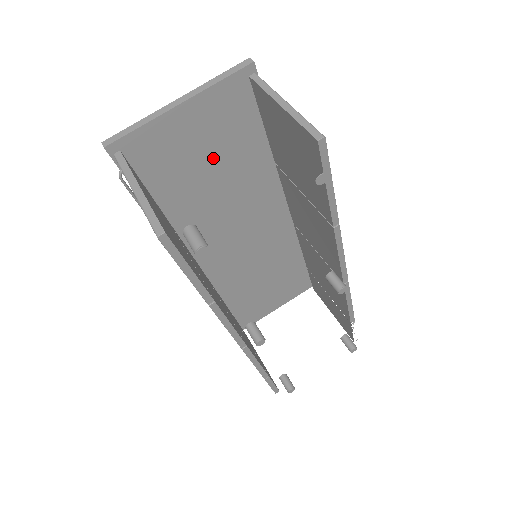
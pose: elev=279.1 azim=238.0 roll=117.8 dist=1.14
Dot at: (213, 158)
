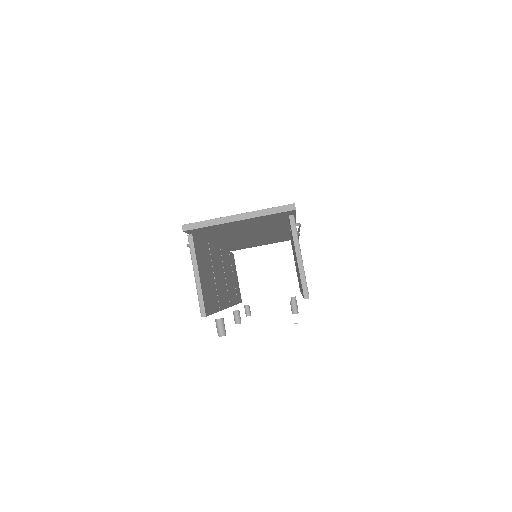
Dot at: (249, 226)
